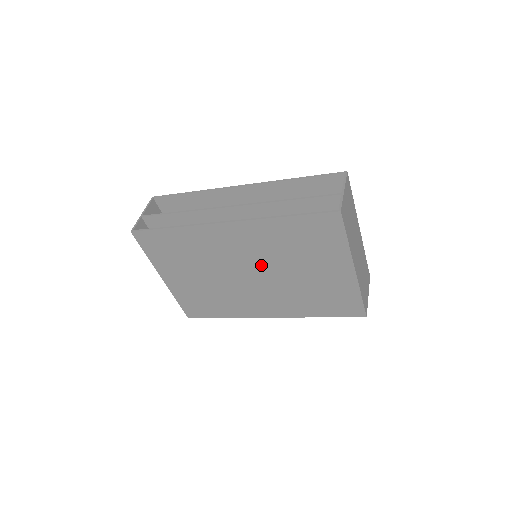
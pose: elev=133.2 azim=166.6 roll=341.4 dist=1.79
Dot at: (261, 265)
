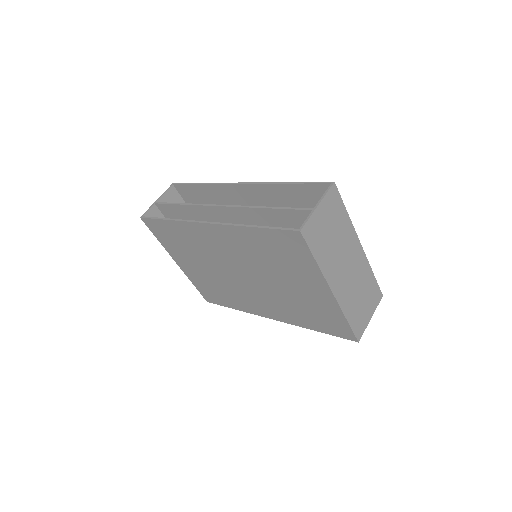
Dot at: (248, 269)
